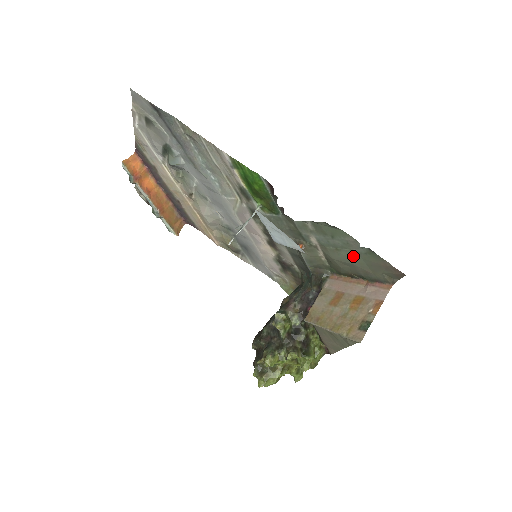
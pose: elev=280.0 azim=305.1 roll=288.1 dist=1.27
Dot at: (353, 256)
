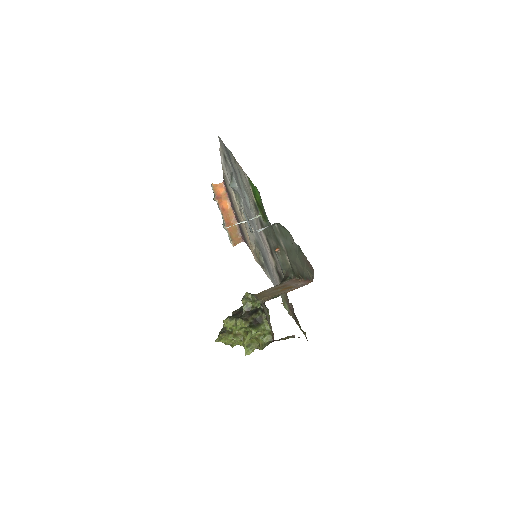
Dot at: (295, 254)
